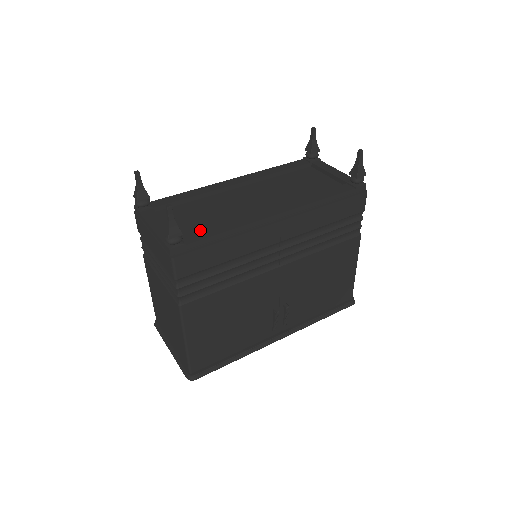
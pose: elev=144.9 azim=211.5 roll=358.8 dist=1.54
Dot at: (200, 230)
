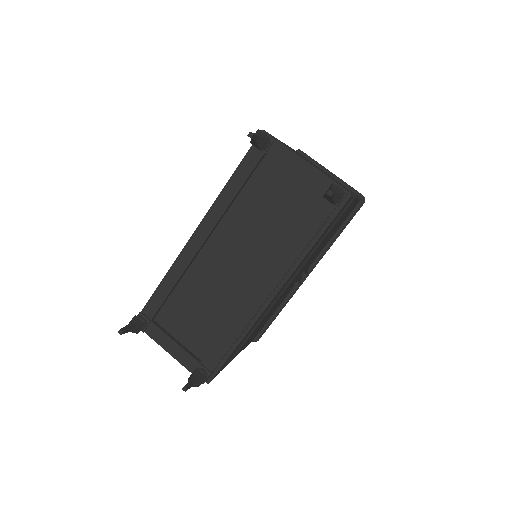
Dot at: (209, 337)
